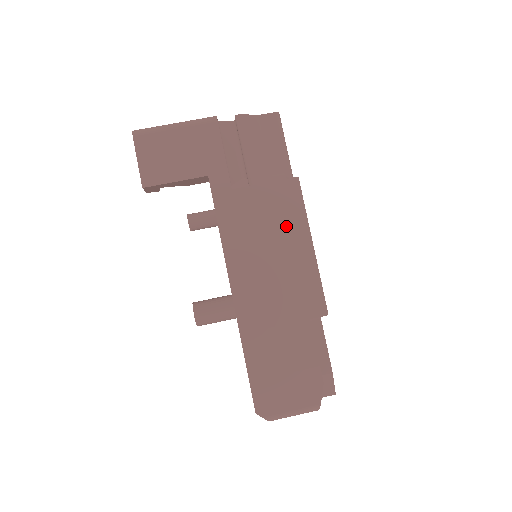
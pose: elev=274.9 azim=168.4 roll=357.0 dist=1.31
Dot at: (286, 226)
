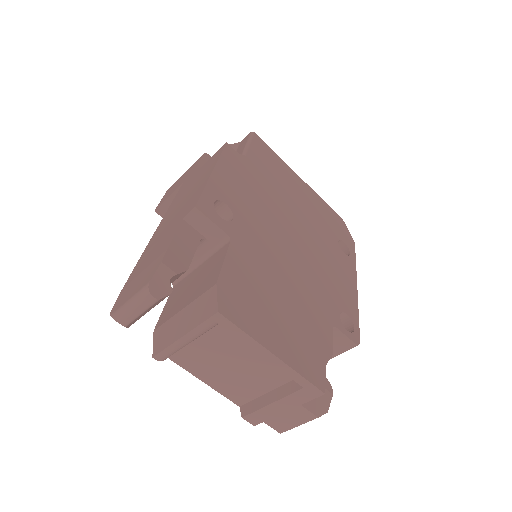
Dot at: (204, 173)
